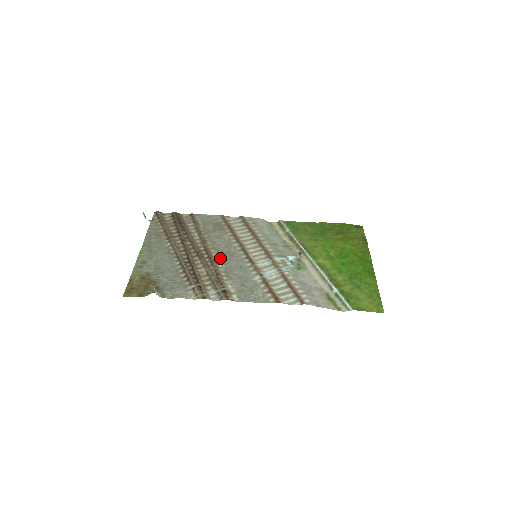
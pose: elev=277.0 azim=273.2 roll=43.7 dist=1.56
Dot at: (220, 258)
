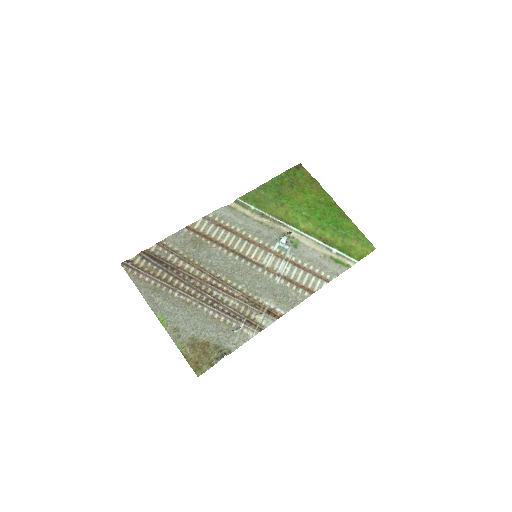
Dot at: (232, 279)
